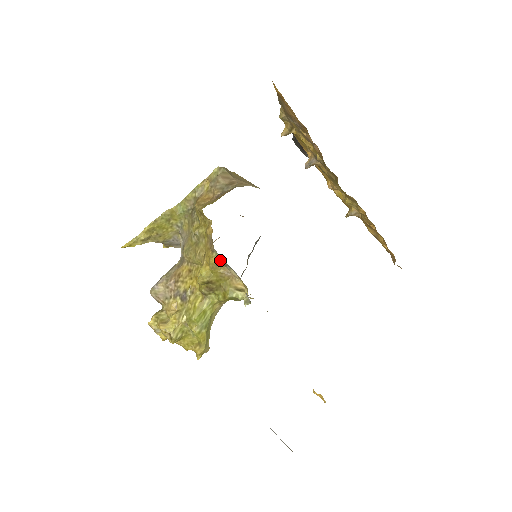
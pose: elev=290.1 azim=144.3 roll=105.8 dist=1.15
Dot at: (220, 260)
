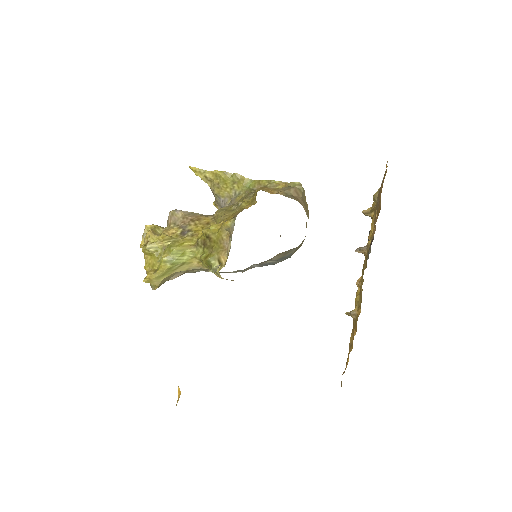
Dot at: (231, 228)
